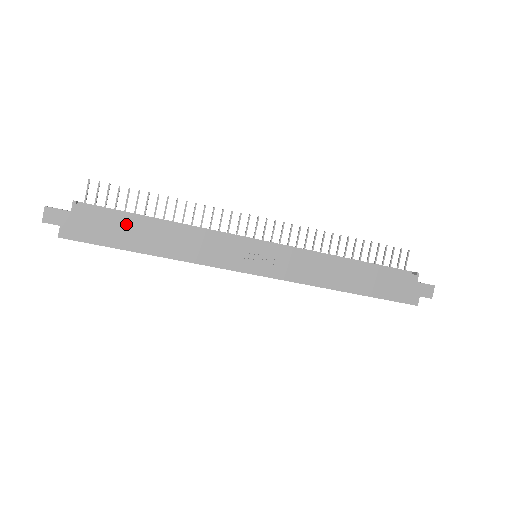
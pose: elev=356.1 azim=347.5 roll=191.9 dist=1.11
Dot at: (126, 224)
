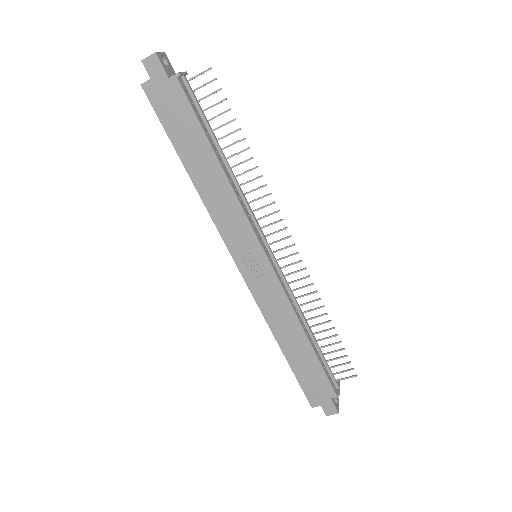
Dot at: (195, 133)
